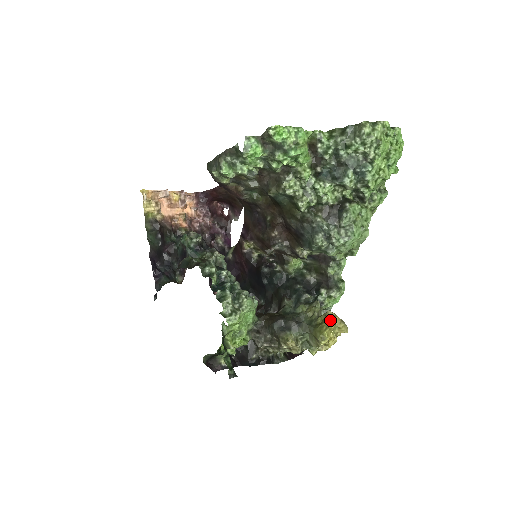
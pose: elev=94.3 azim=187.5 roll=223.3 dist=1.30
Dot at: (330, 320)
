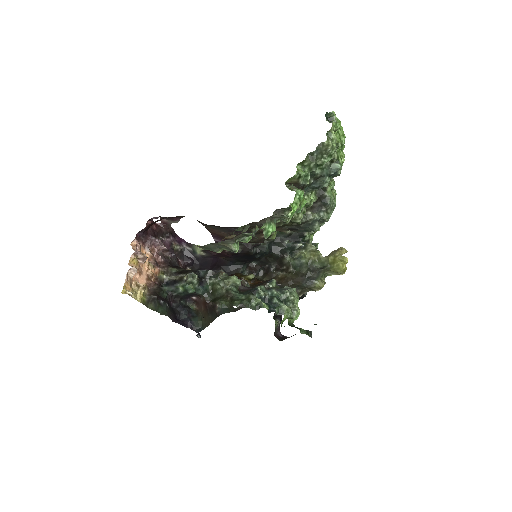
Dot at: (344, 260)
